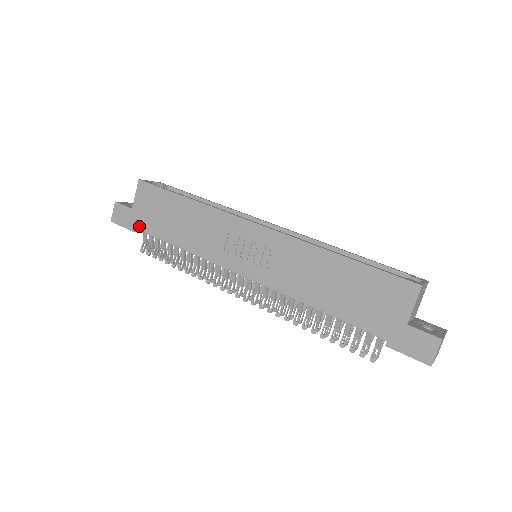
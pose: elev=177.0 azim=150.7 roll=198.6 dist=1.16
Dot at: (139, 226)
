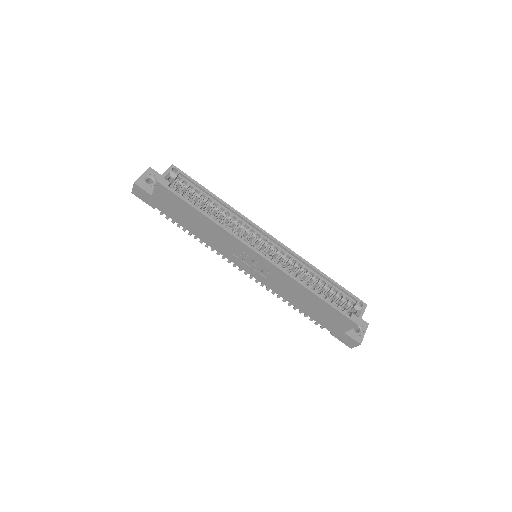
Dot at: (160, 209)
